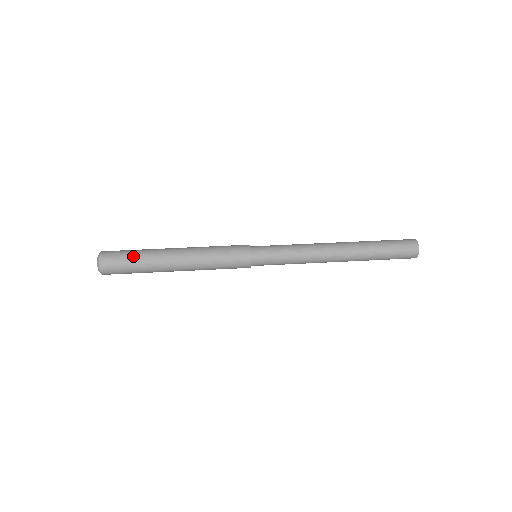
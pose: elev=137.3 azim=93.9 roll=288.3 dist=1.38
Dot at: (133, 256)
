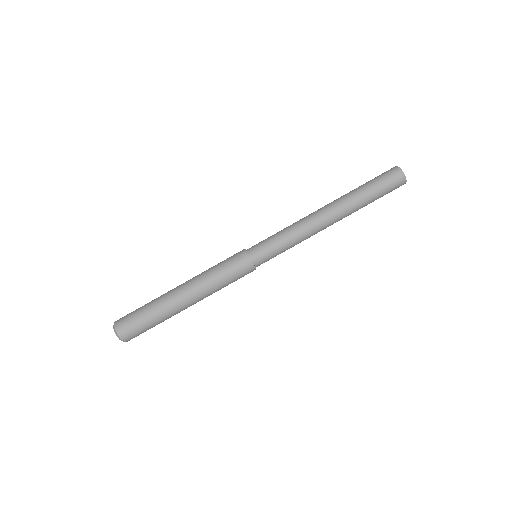
Dot at: (145, 312)
